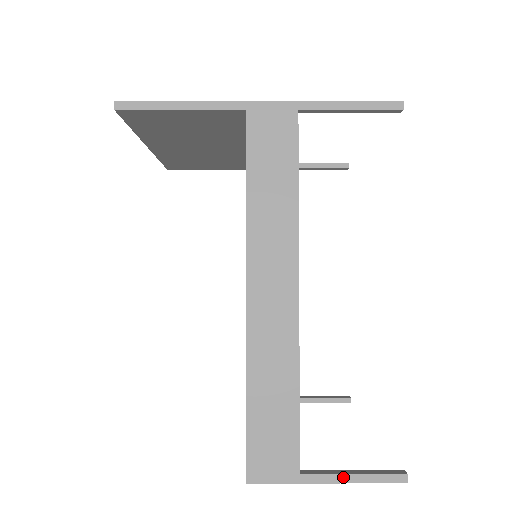
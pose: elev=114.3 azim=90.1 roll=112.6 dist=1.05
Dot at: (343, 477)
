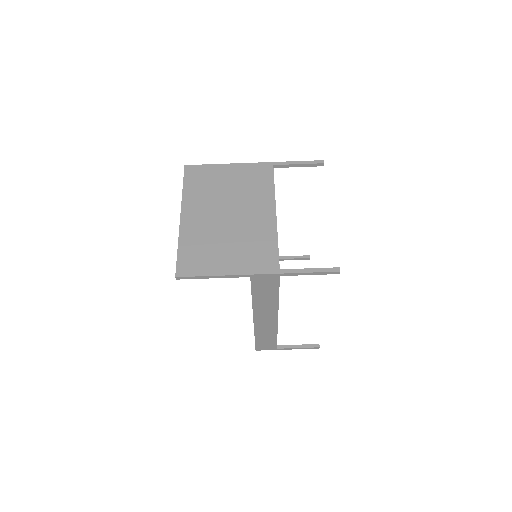
Dot at: occluded
